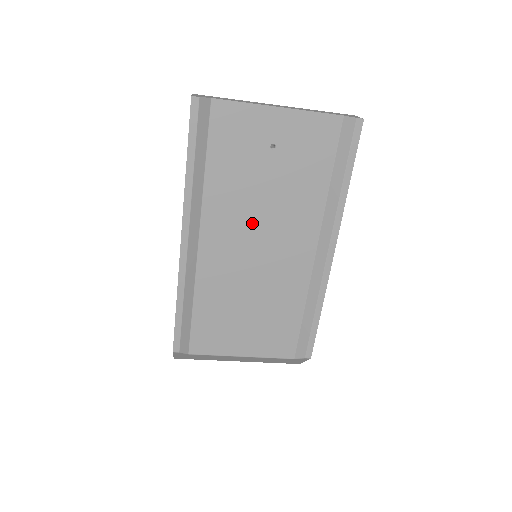
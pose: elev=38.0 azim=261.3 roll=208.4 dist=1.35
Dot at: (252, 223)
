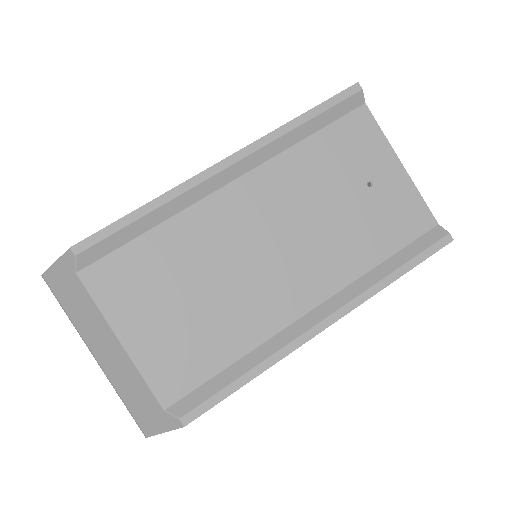
Dot at: (290, 221)
